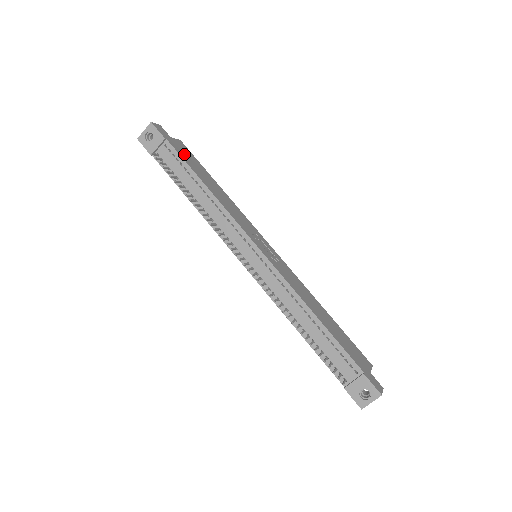
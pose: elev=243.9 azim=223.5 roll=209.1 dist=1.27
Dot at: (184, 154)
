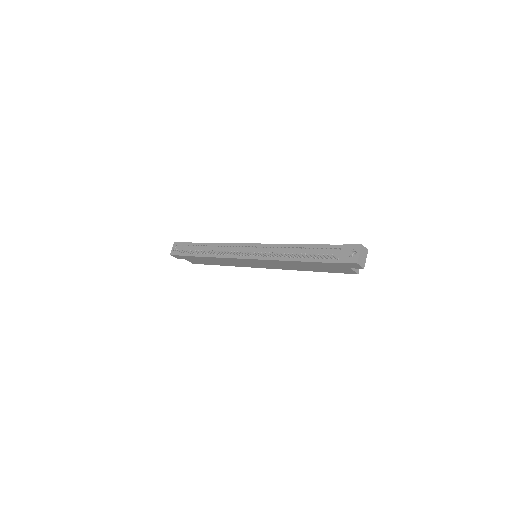
Dot at: occluded
